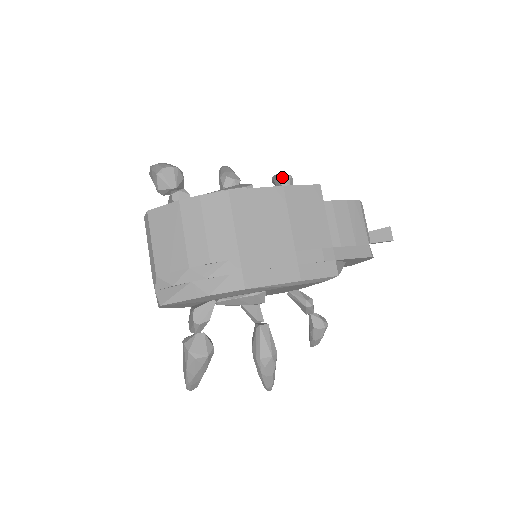
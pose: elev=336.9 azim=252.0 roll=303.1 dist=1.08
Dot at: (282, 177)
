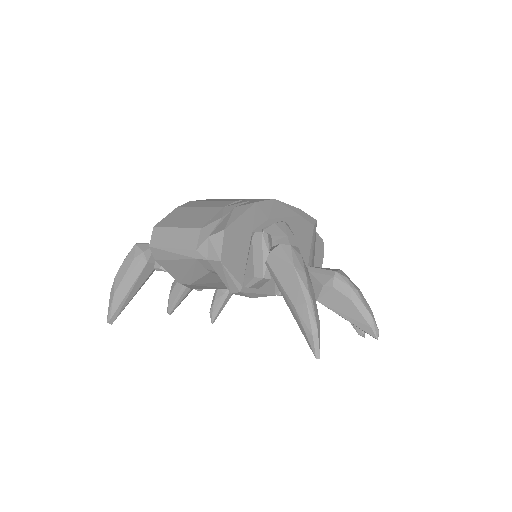
Dot at: occluded
